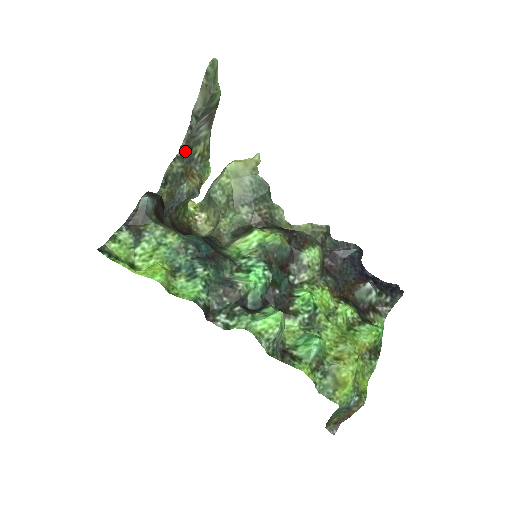
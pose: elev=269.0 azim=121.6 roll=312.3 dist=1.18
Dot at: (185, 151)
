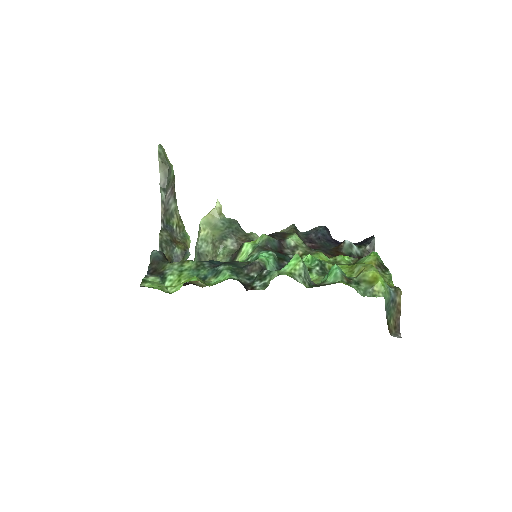
Dot at: (166, 224)
